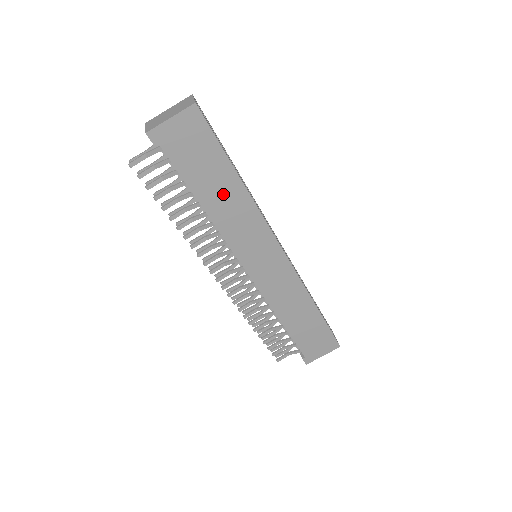
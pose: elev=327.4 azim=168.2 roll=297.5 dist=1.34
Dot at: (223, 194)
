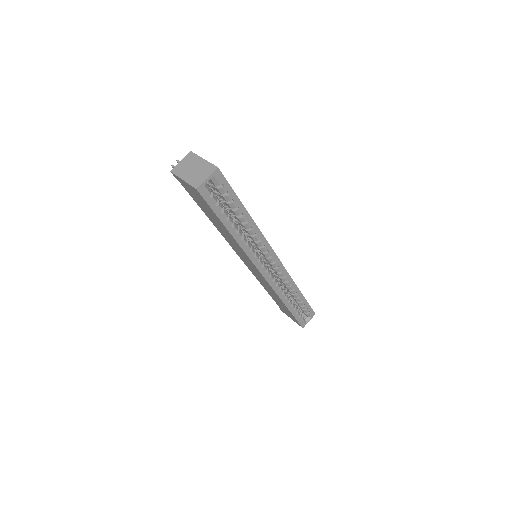
Dot at: (222, 228)
